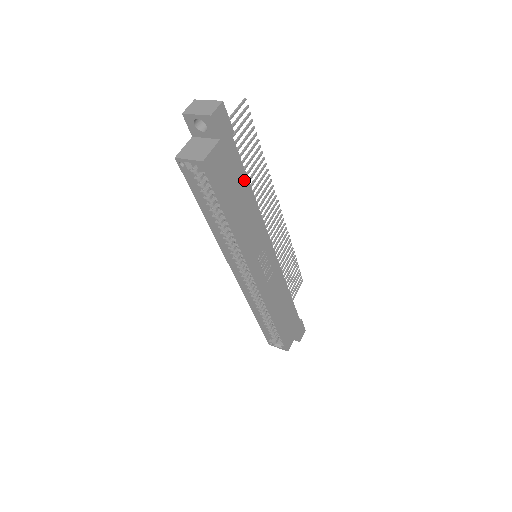
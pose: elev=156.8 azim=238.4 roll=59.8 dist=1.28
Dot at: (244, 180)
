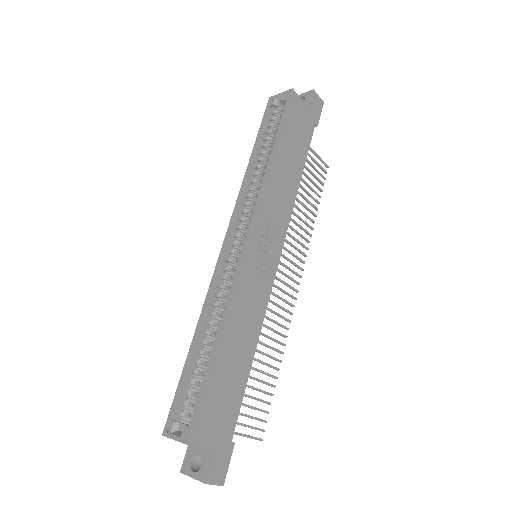
Dot at: (302, 158)
